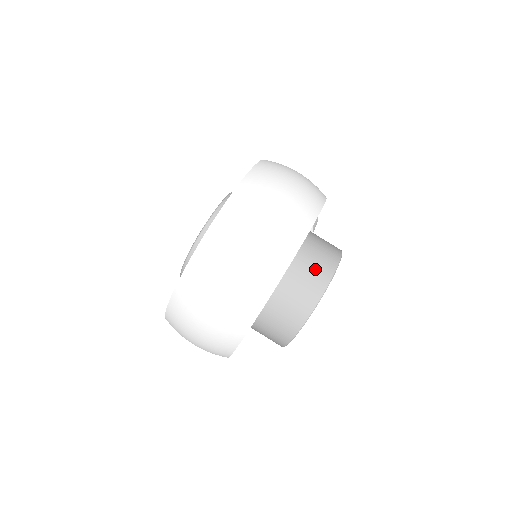
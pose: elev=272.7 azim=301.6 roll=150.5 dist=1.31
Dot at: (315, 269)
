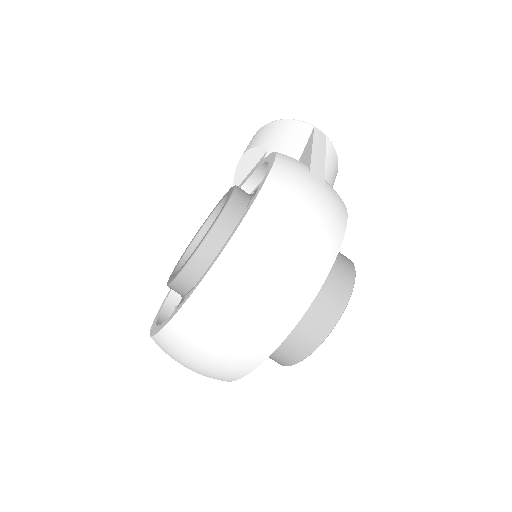
Dot at: (320, 311)
